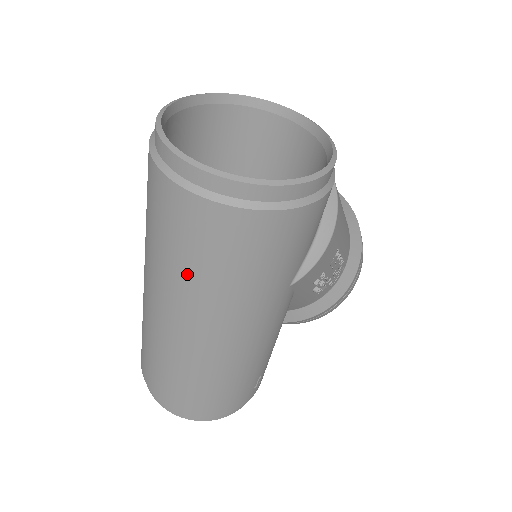
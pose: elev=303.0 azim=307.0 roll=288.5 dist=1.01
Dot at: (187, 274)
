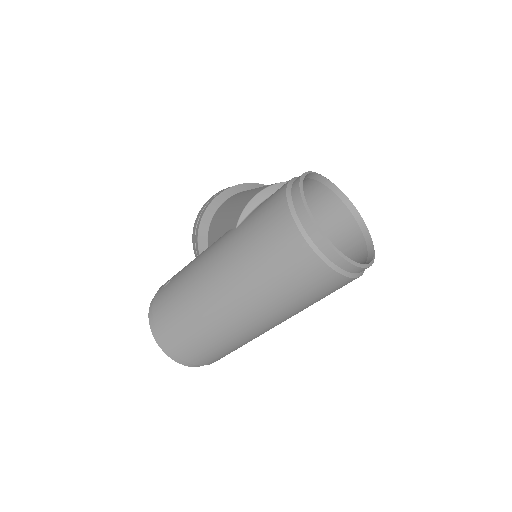
Dot at: (284, 298)
